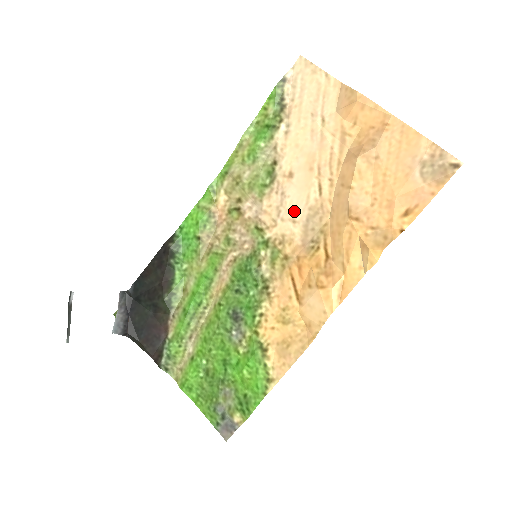
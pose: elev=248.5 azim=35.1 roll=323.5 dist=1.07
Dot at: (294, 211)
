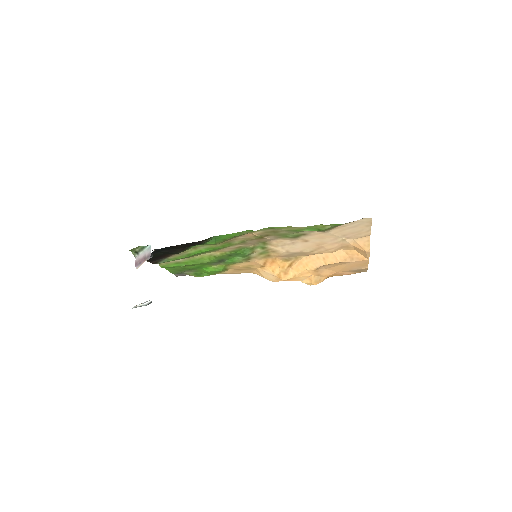
Dot at: (292, 250)
